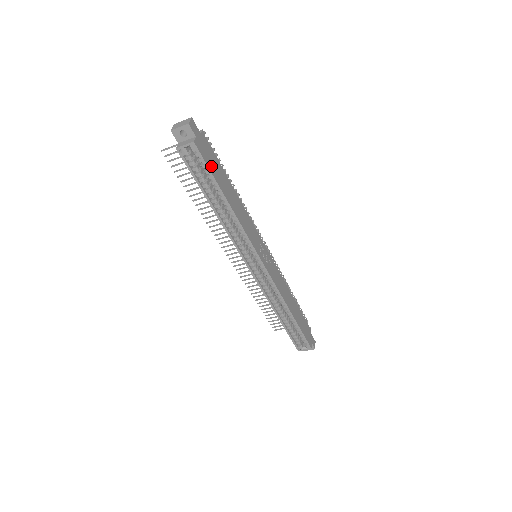
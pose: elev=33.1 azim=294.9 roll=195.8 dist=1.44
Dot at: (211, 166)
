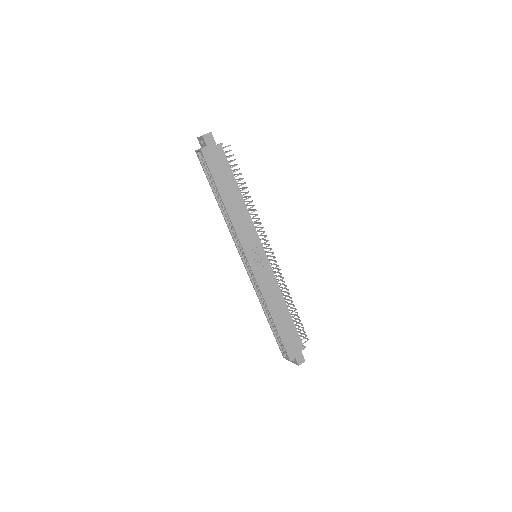
Dot at: (215, 170)
